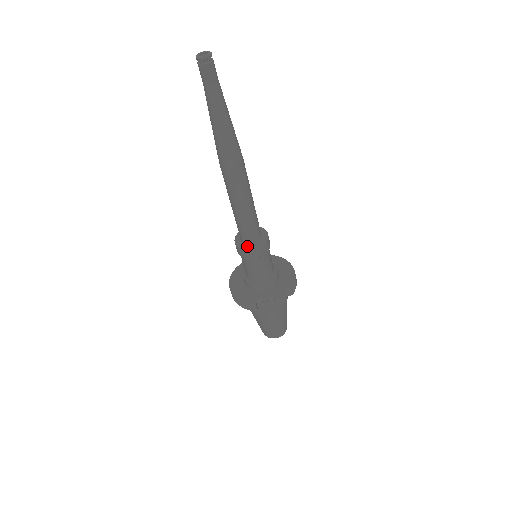
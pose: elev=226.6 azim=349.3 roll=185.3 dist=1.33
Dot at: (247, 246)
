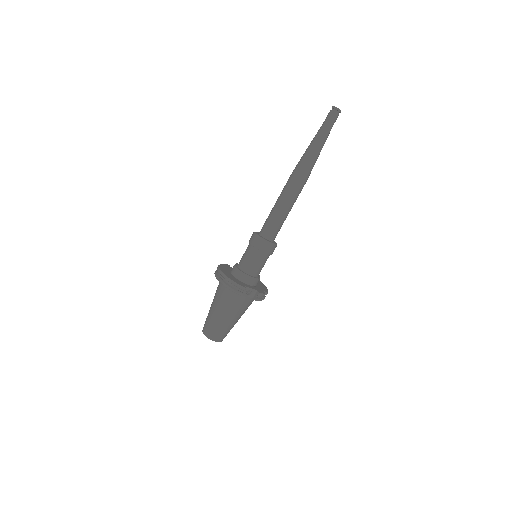
Dot at: (267, 240)
